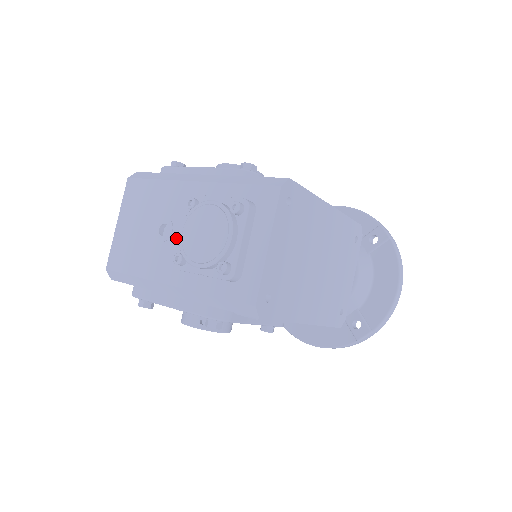
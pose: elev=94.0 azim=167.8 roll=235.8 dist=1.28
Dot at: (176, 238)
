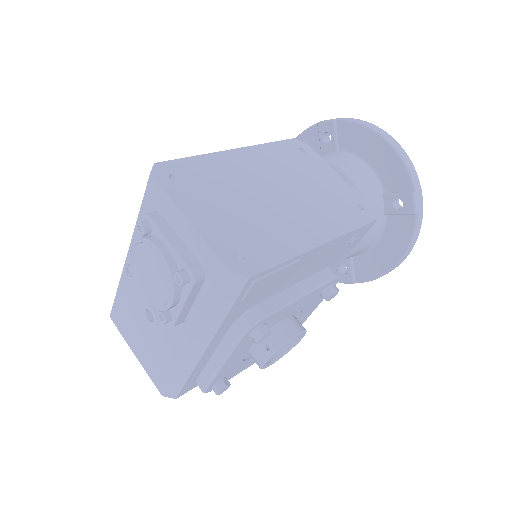
Dot at: occluded
